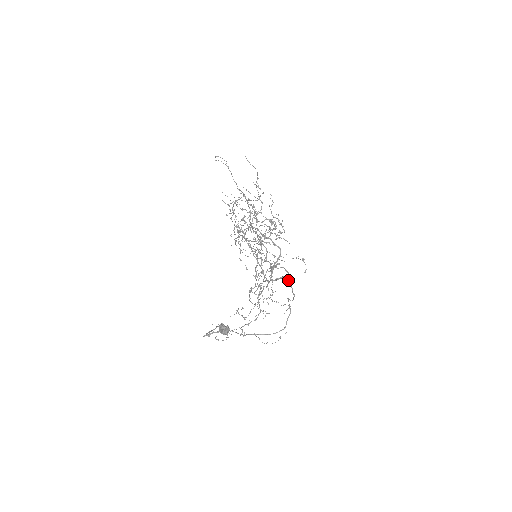
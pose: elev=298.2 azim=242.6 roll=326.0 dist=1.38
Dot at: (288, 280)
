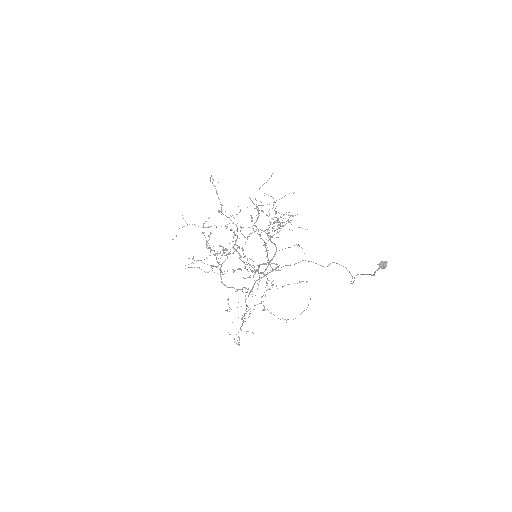
Dot at: (290, 265)
